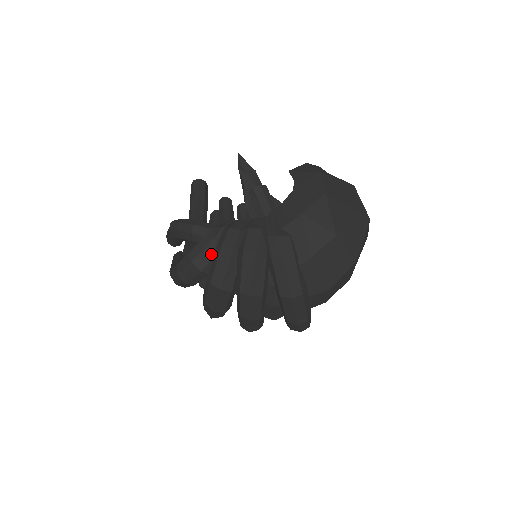
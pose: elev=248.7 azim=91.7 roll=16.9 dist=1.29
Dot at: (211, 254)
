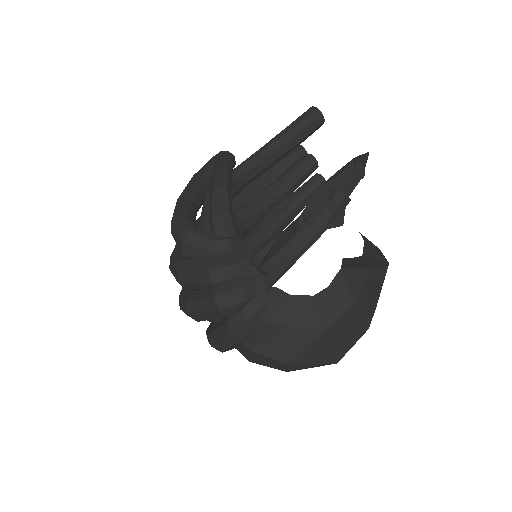
Dot at: (201, 256)
